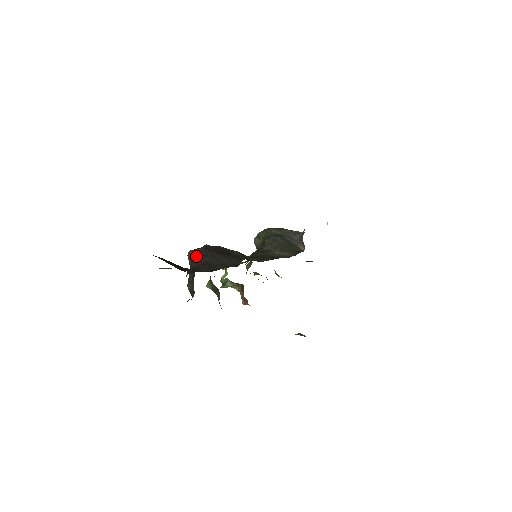
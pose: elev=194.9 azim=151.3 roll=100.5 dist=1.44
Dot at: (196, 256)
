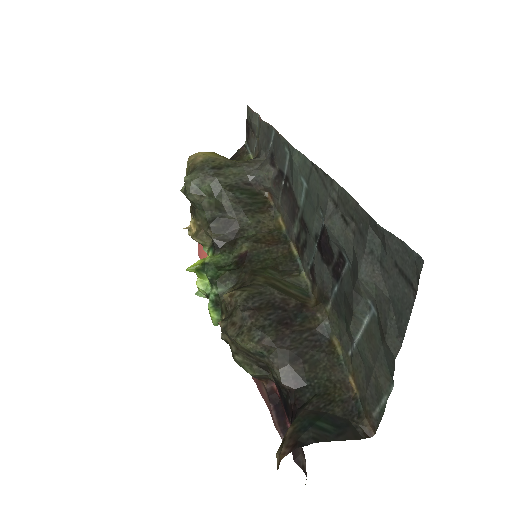
Dot at: (272, 352)
